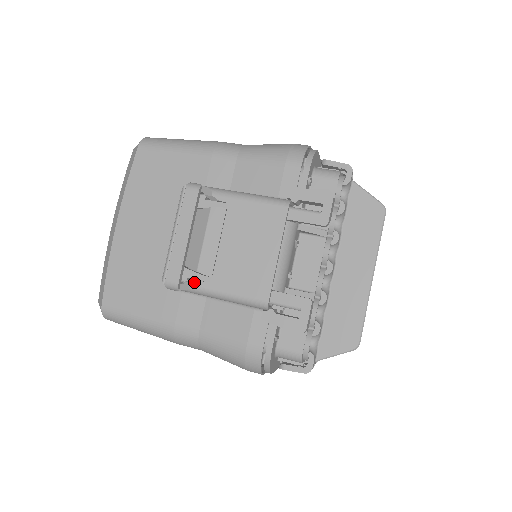
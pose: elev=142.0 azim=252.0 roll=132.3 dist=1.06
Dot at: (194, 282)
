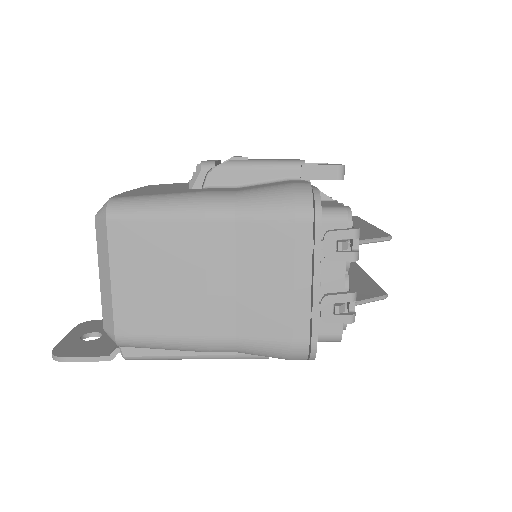
Dot at: (231, 160)
